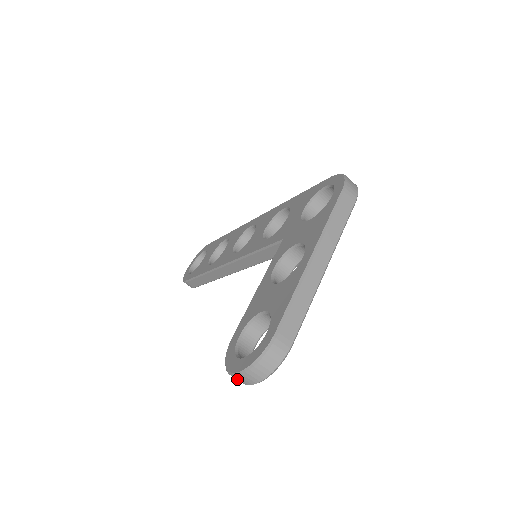
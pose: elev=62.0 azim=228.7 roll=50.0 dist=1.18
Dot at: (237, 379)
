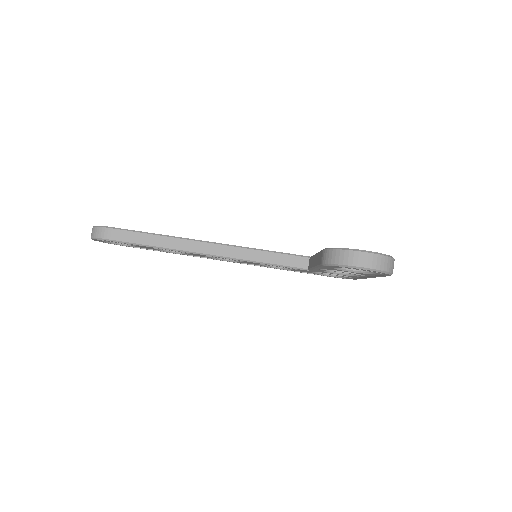
Dot at: (360, 258)
